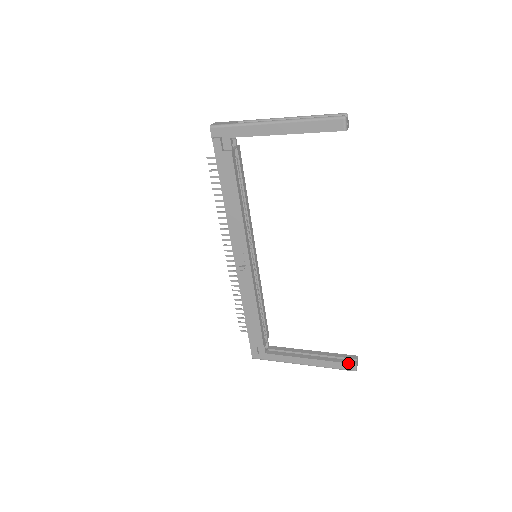
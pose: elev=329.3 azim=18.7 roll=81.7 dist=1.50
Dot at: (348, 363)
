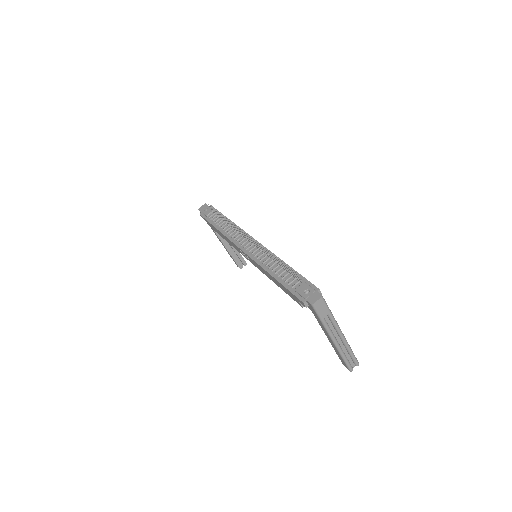
Dot at: (238, 266)
